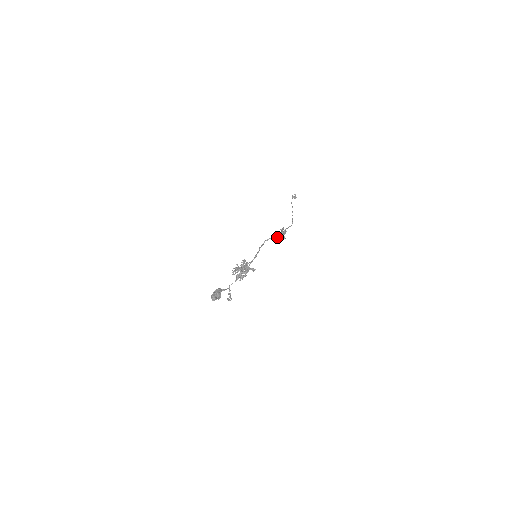
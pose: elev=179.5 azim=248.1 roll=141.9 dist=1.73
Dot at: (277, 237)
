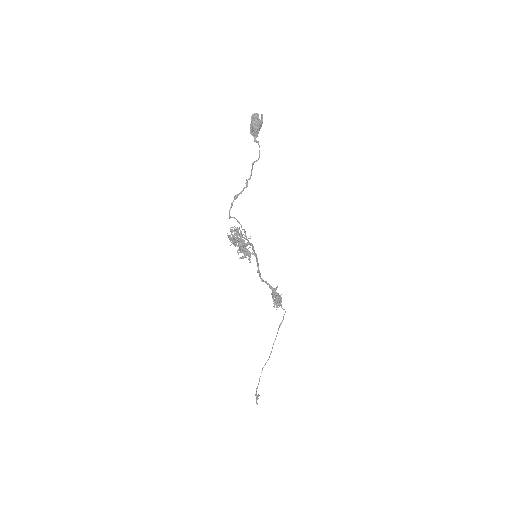
Dot at: (273, 288)
